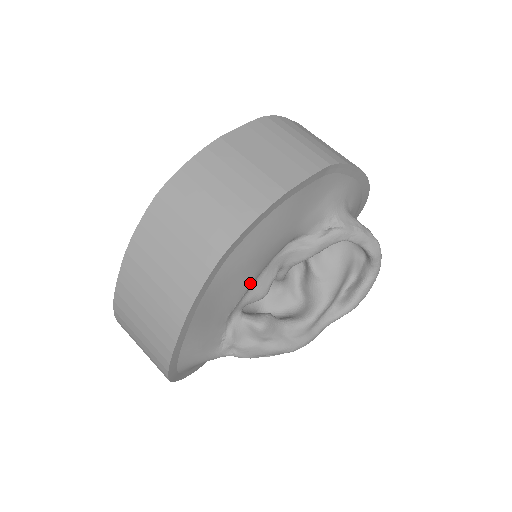
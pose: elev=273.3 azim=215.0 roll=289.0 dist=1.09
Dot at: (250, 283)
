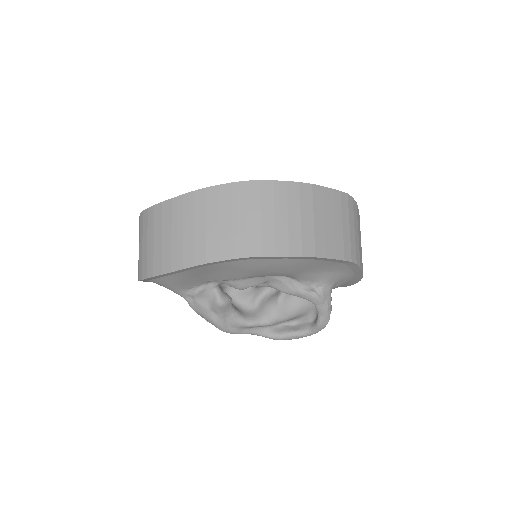
Dot at: (242, 278)
